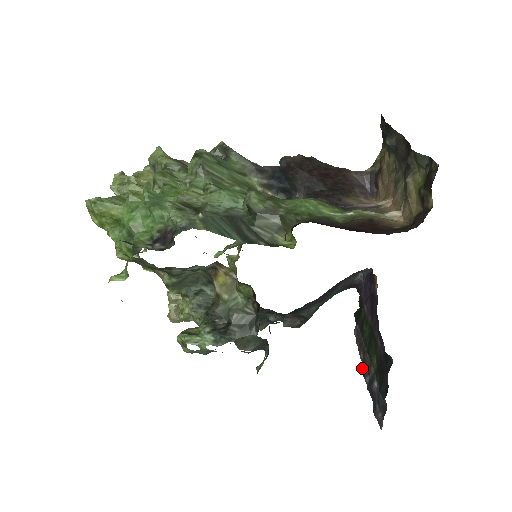
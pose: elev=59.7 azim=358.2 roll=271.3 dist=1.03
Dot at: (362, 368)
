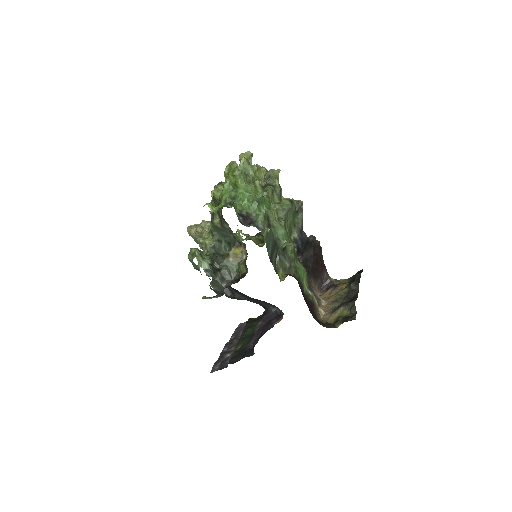
Dot at: (227, 342)
